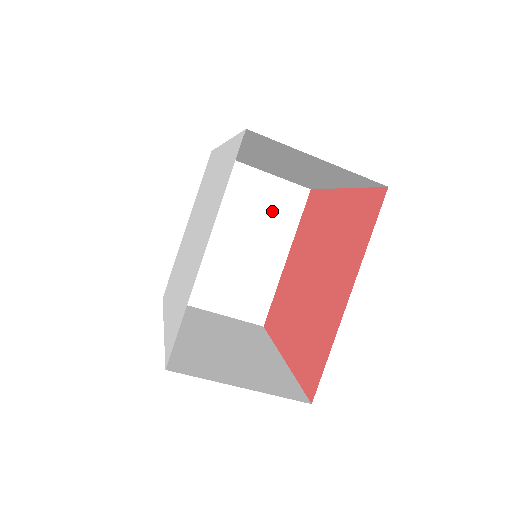
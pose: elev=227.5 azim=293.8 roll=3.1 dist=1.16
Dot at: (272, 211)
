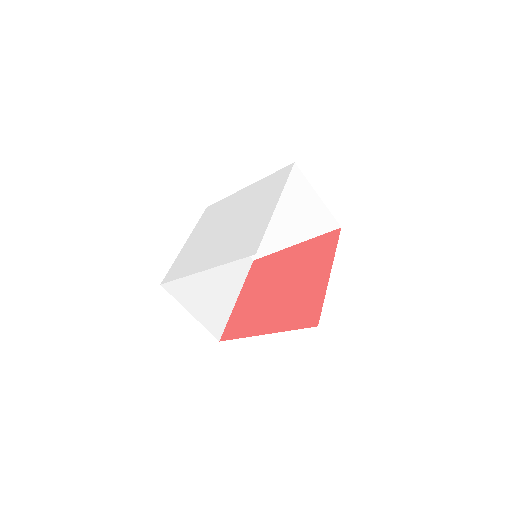
Dot at: (233, 262)
